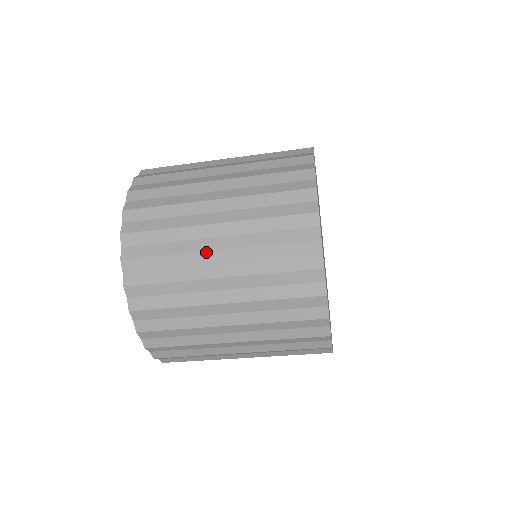
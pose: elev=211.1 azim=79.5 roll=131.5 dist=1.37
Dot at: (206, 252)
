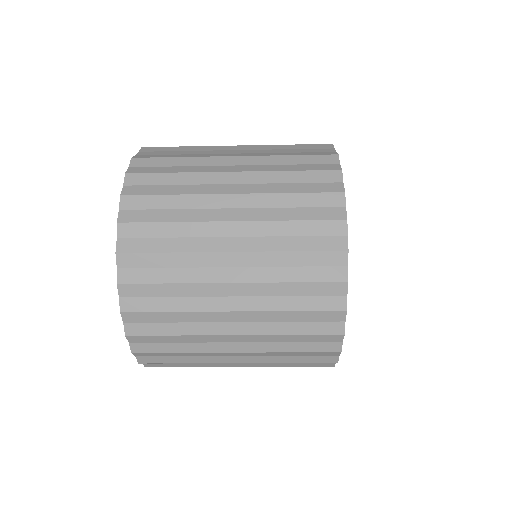
Dot at: (219, 284)
